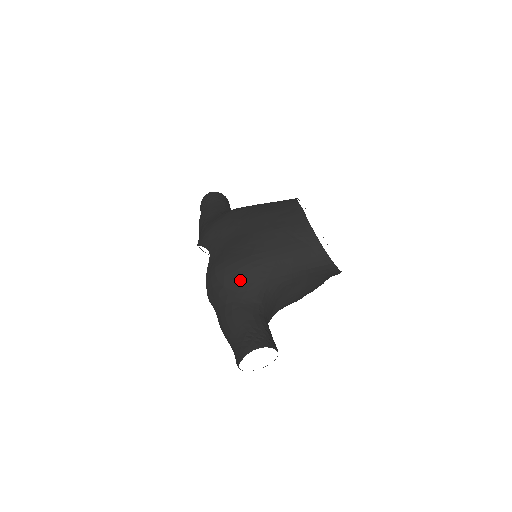
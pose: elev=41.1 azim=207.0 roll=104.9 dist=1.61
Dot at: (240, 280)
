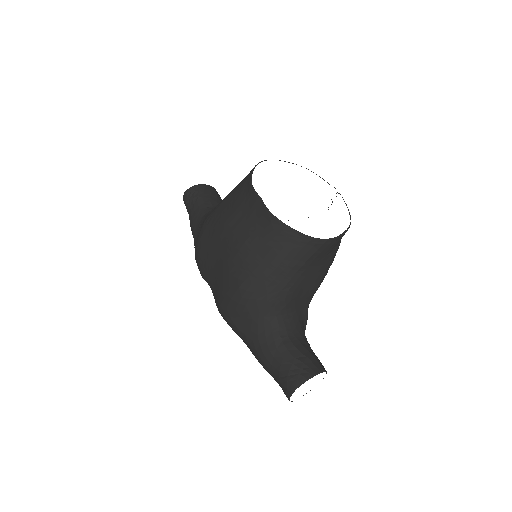
Dot at: (245, 317)
